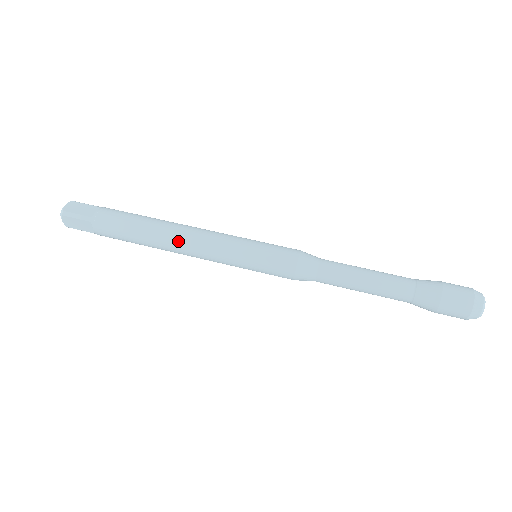
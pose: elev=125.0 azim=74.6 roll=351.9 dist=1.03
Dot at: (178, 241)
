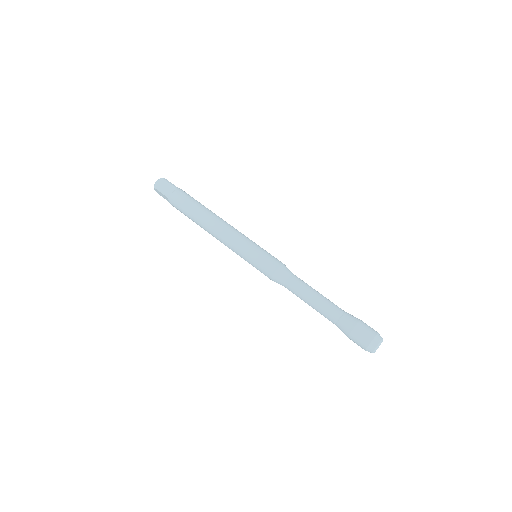
Dot at: (212, 230)
